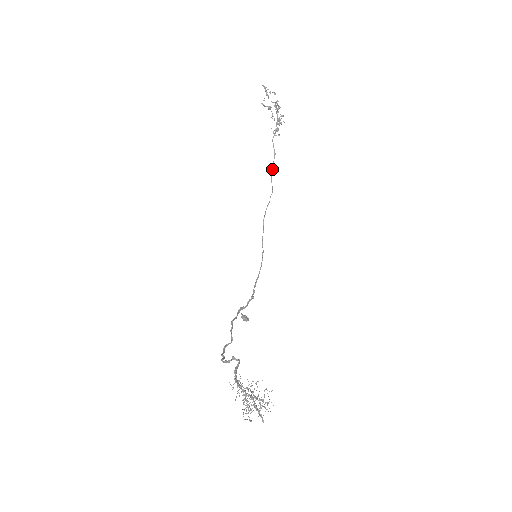
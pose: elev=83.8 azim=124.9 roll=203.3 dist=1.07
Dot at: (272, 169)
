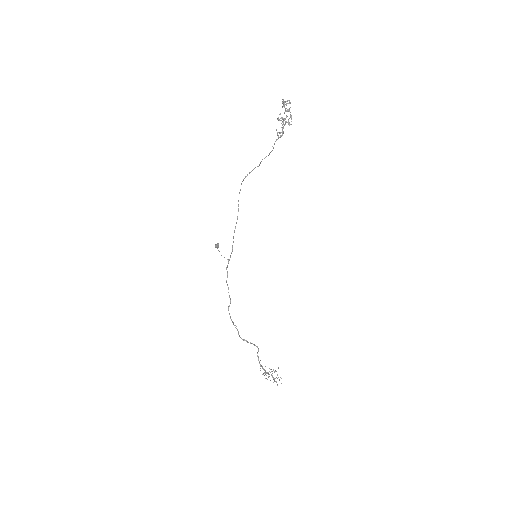
Dot at: occluded
